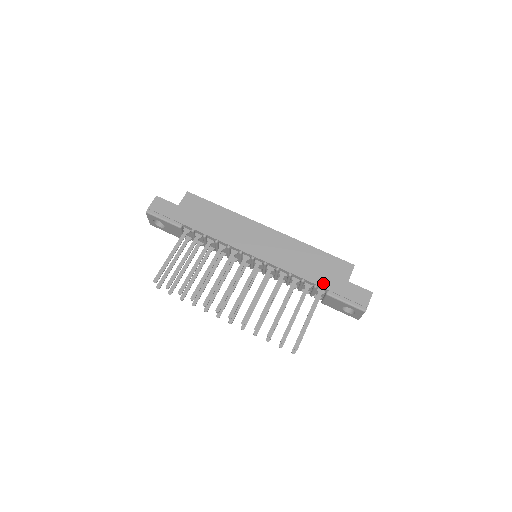
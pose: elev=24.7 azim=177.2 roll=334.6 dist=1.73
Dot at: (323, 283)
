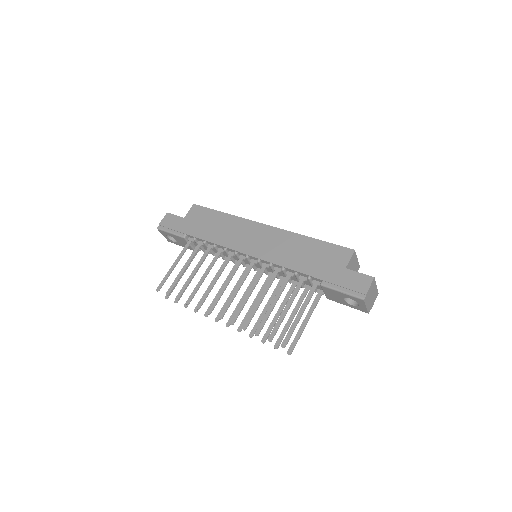
Dot at: (316, 273)
